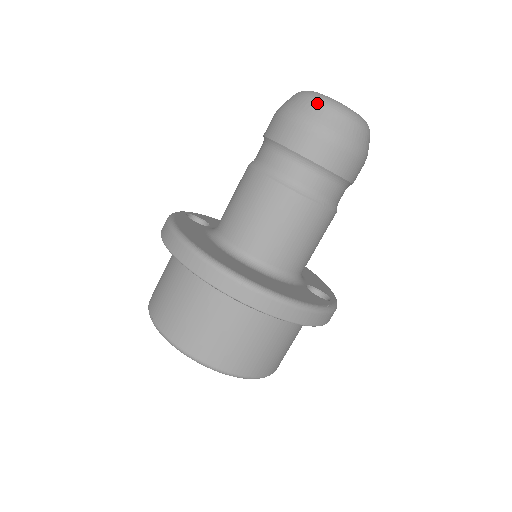
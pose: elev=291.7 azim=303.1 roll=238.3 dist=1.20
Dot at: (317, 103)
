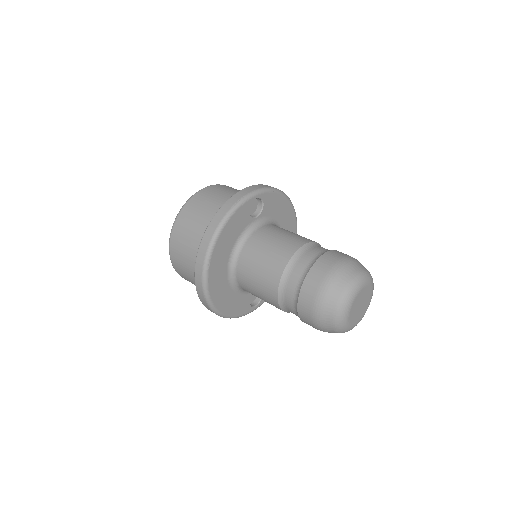
Dot at: (334, 312)
